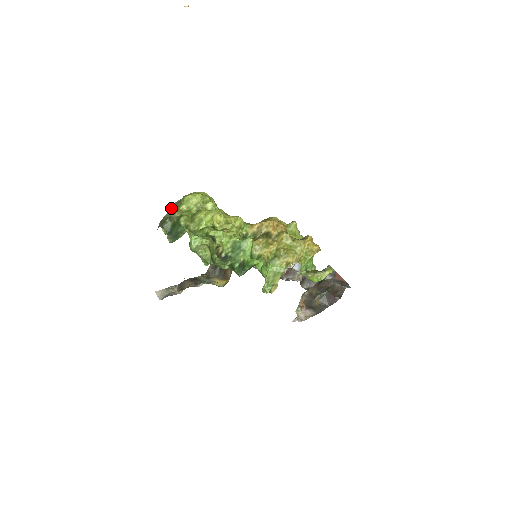
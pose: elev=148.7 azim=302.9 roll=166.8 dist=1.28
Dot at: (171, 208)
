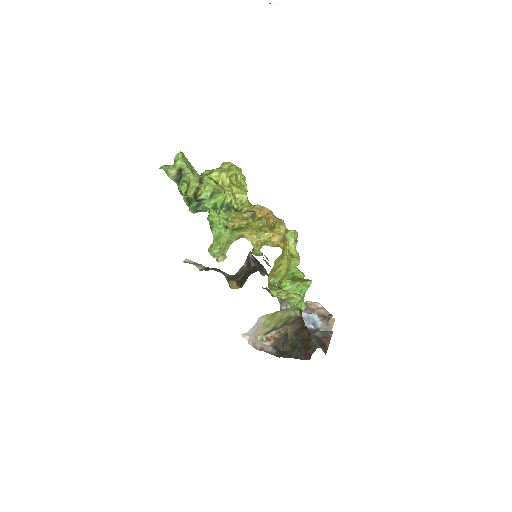
Dot at: occluded
